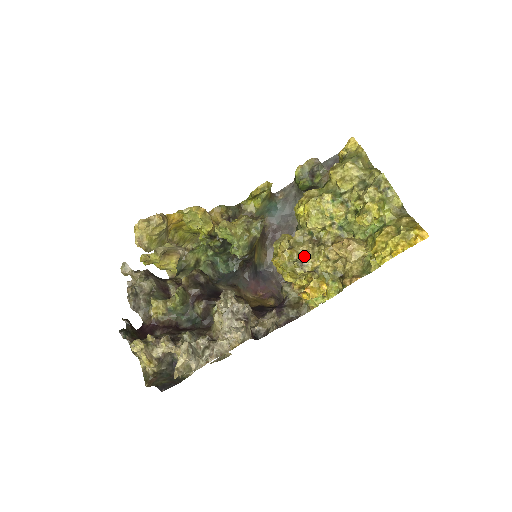
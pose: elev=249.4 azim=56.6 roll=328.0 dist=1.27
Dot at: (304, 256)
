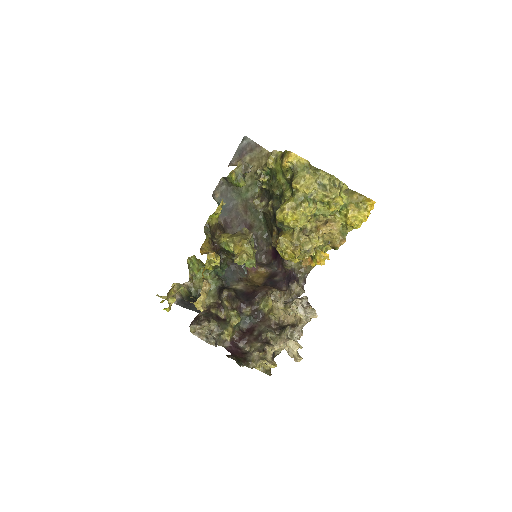
Dot at: (307, 246)
